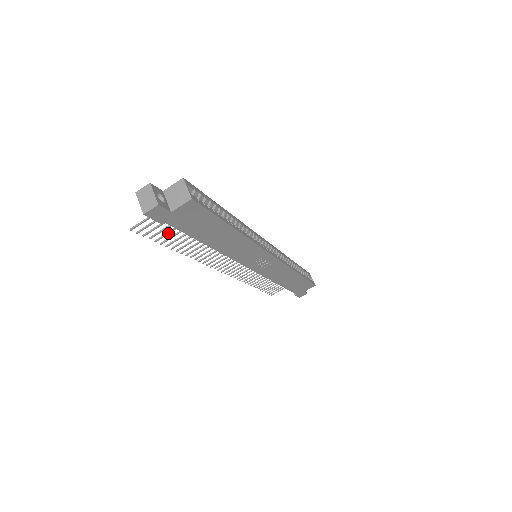
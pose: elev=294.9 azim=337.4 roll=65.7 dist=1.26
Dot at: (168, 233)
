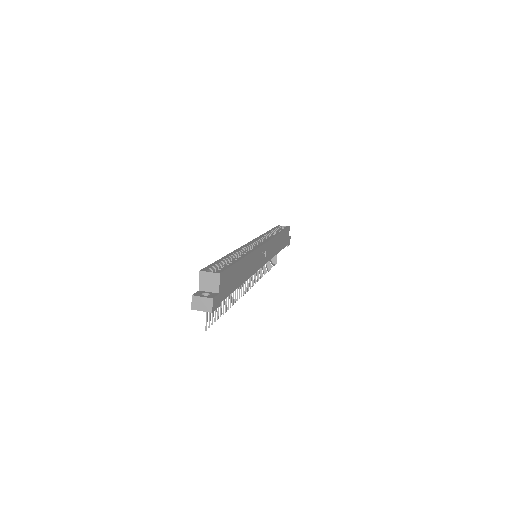
Dot at: occluded
